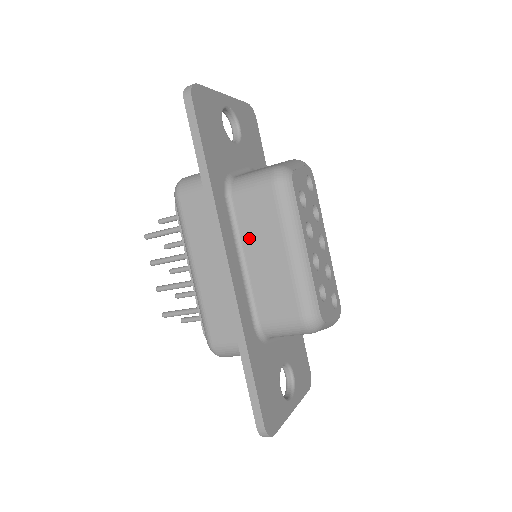
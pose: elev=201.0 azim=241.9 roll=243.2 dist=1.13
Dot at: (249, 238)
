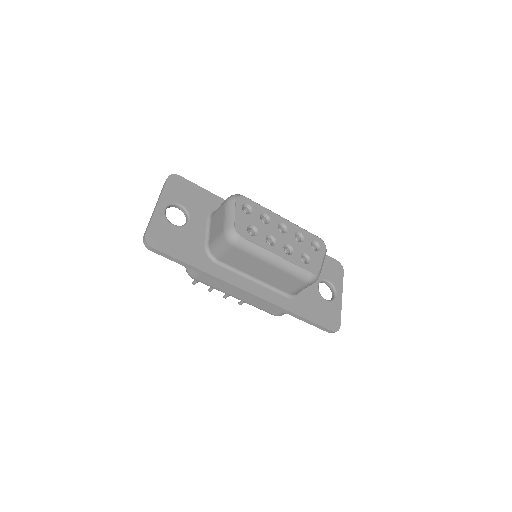
Dot at: (246, 269)
